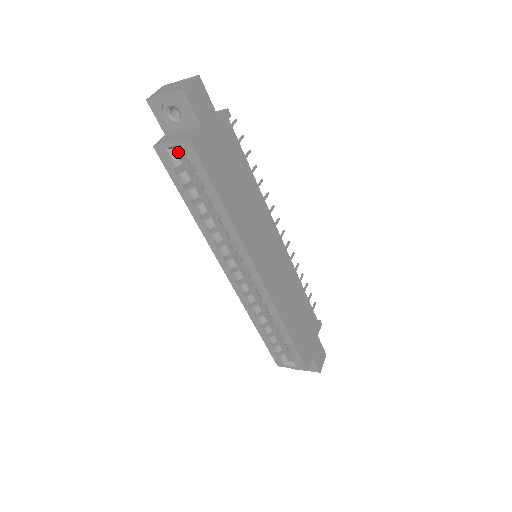
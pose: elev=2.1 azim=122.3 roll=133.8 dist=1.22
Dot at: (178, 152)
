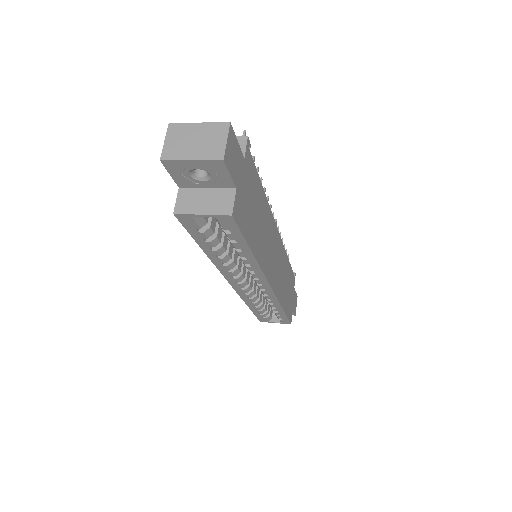
Dot at: occluded
